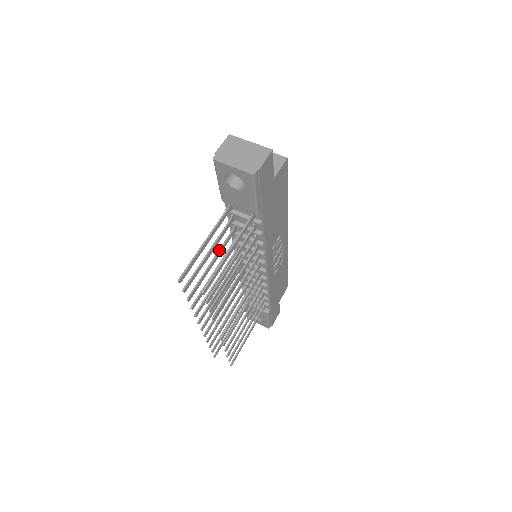
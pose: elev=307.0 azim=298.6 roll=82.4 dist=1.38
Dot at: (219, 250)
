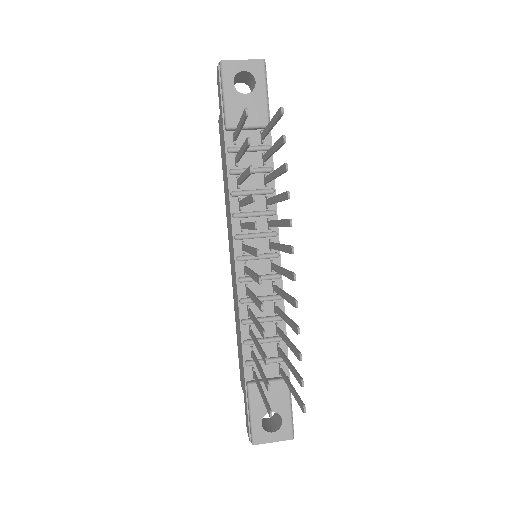
Dot at: (241, 175)
